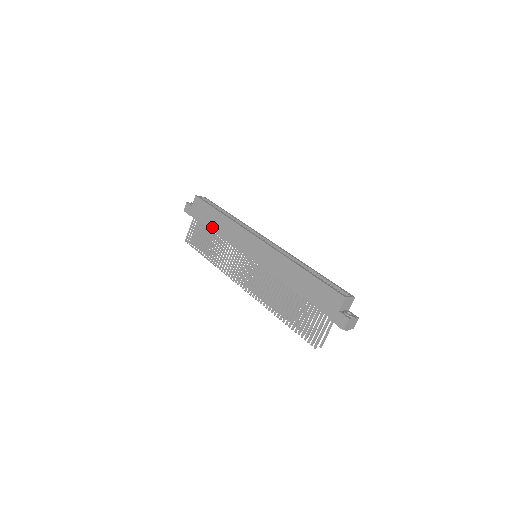
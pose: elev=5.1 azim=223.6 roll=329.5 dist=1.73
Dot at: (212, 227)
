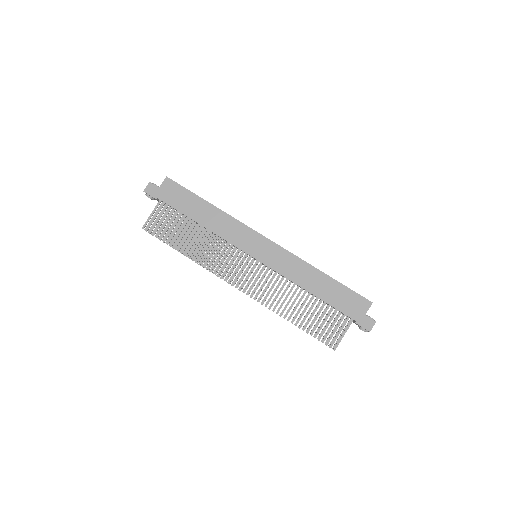
Dot at: (195, 217)
